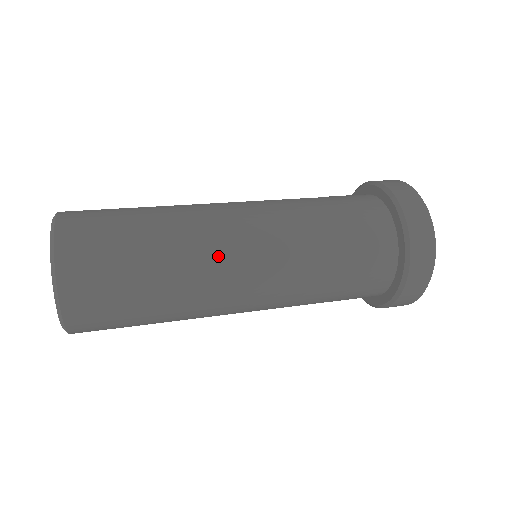
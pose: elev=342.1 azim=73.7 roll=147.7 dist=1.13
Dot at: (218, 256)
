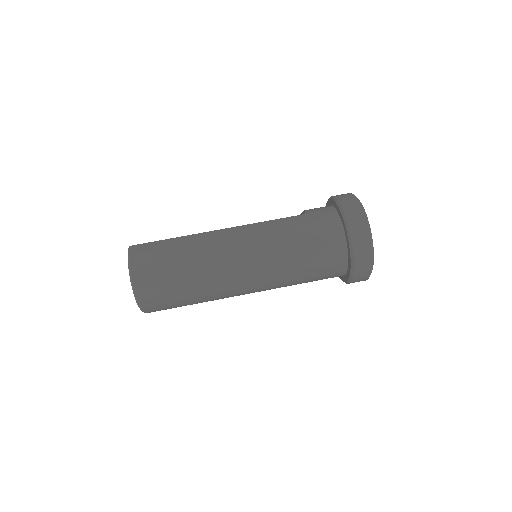
Dot at: (226, 270)
